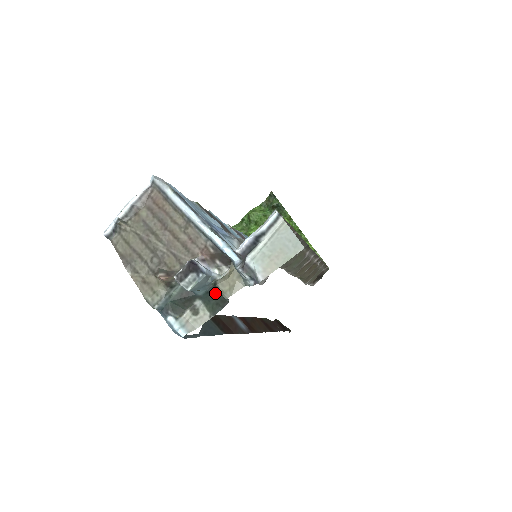
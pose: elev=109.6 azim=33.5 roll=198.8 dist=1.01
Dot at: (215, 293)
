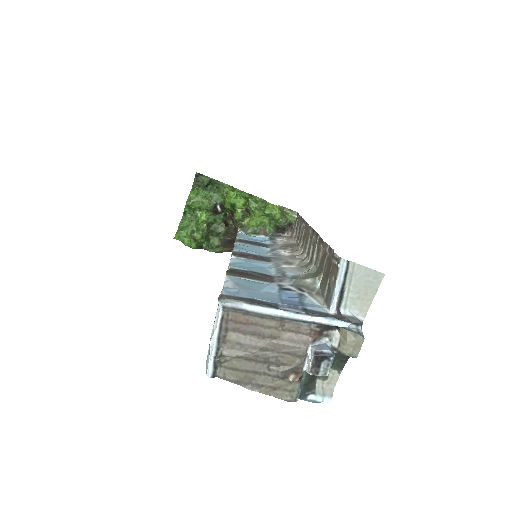
Dot at: (335, 355)
